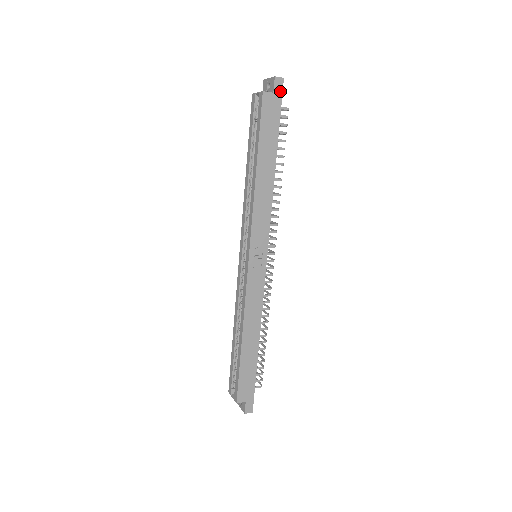
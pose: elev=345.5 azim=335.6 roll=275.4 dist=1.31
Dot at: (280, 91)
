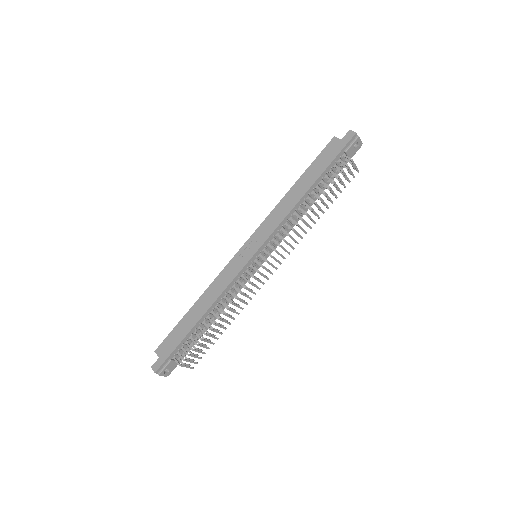
Dot at: (347, 141)
